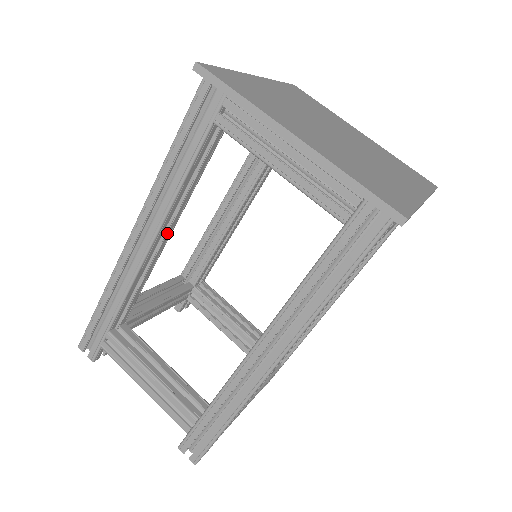
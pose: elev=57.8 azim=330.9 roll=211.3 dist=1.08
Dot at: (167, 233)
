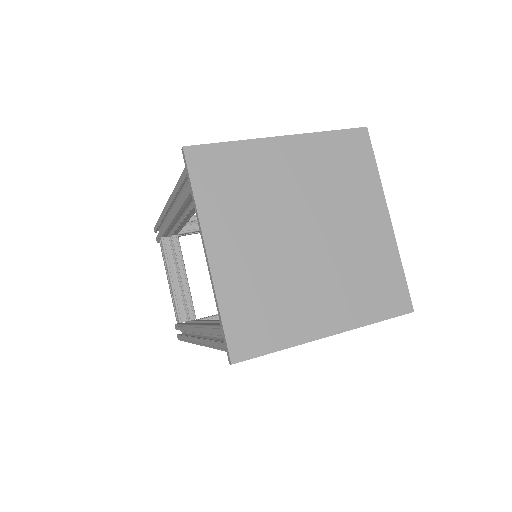
Dot at: occluded
